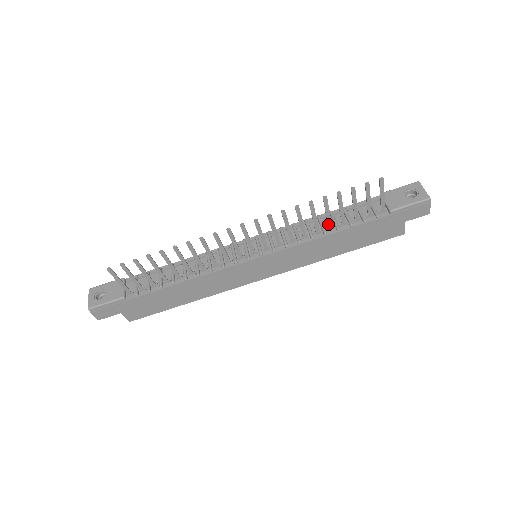
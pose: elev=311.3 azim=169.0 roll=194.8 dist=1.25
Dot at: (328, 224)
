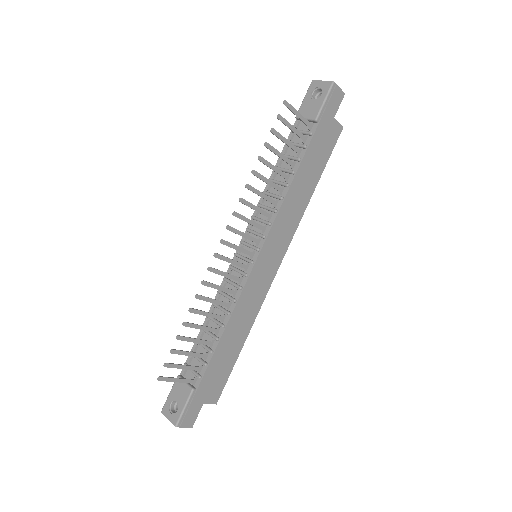
Dot at: (282, 176)
